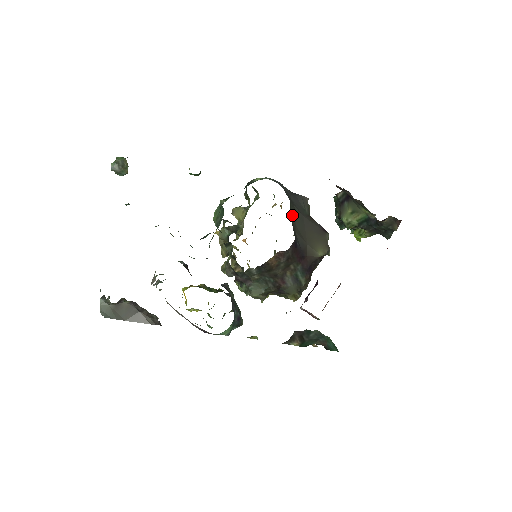
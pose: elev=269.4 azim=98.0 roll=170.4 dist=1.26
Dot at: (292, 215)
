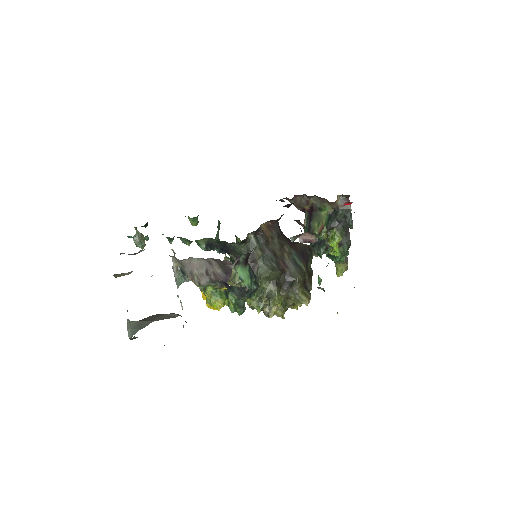
Dot at: occluded
